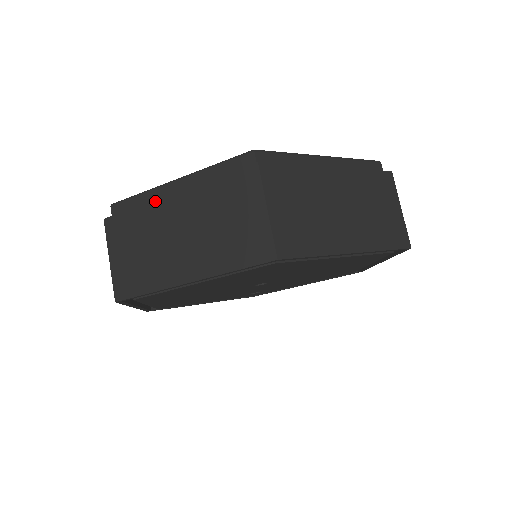
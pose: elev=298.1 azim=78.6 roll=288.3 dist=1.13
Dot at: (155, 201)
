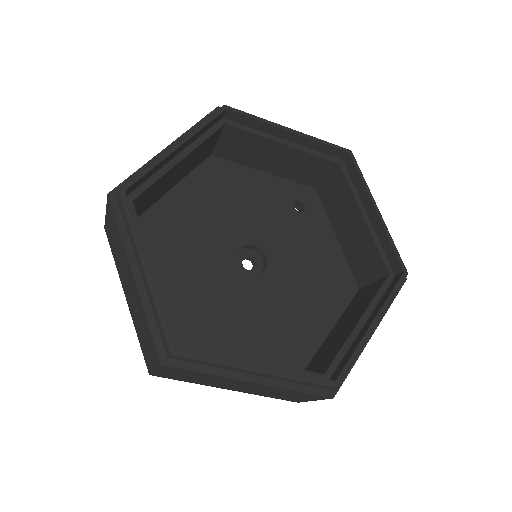
Dot at: (126, 255)
